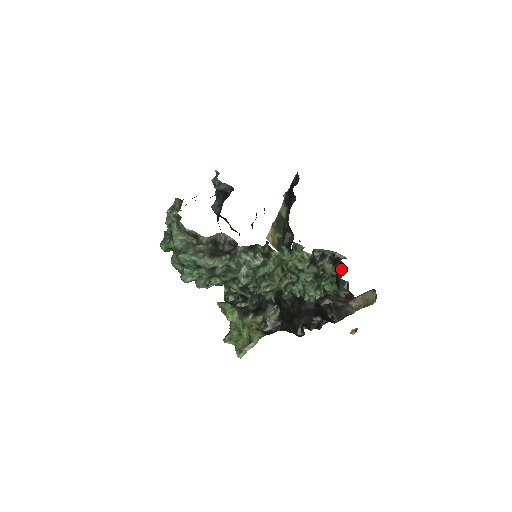
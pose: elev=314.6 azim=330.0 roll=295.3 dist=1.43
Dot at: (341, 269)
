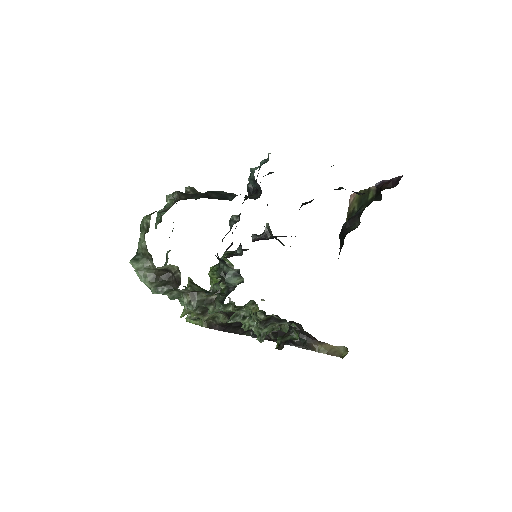
Dot at: (277, 348)
